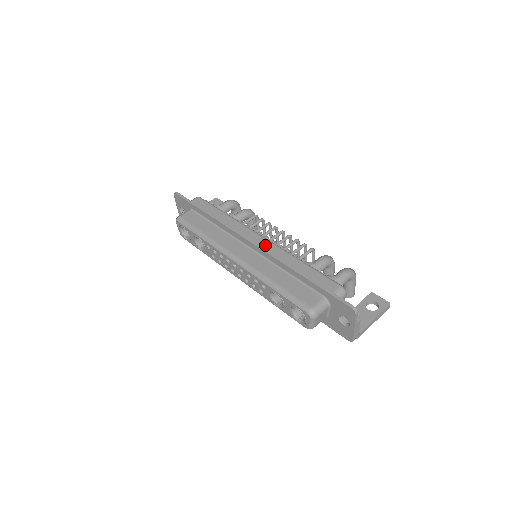
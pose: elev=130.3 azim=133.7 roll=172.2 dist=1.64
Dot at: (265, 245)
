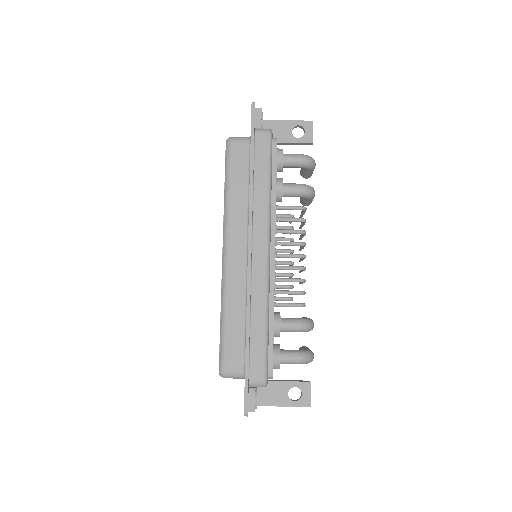
Dot at: (258, 270)
